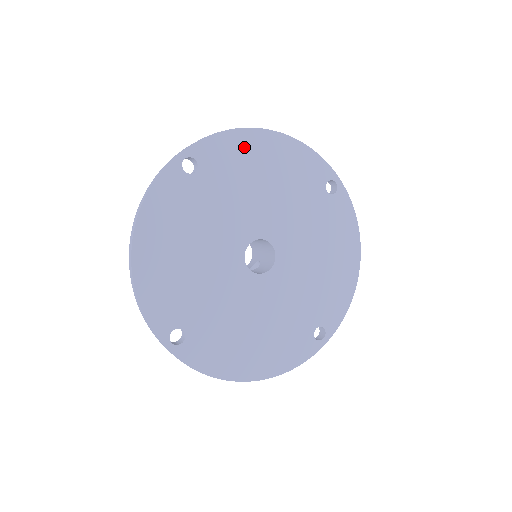
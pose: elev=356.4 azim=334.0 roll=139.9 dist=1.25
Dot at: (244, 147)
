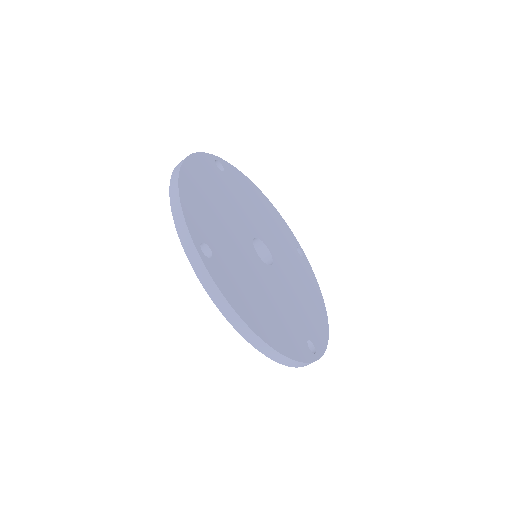
Dot at: (249, 187)
